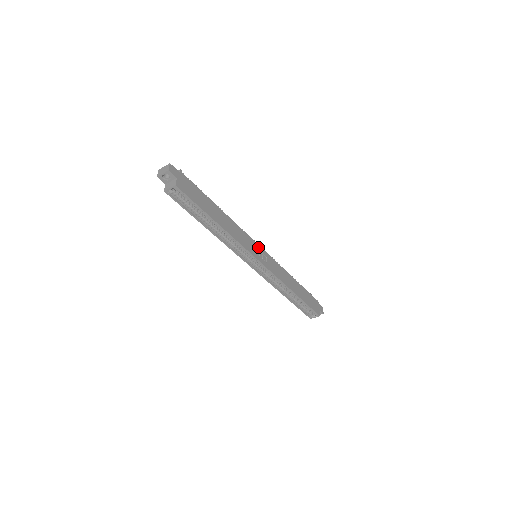
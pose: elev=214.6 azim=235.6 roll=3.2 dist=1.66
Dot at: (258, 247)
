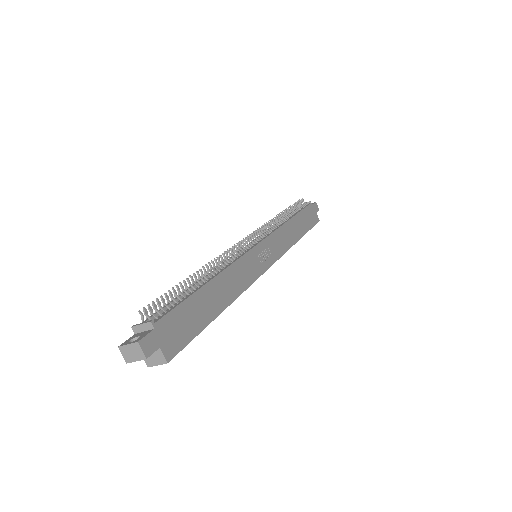
Dot at: (257, 250)
